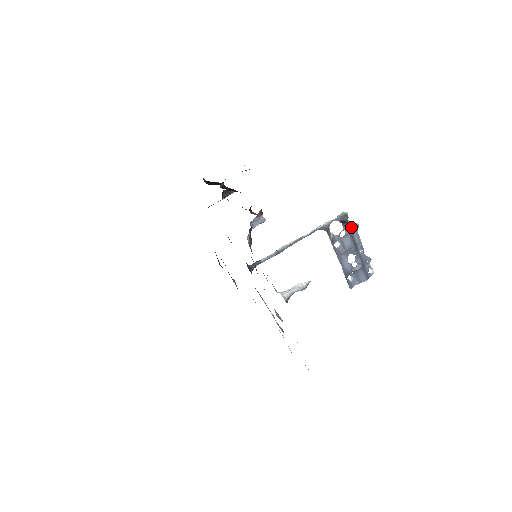
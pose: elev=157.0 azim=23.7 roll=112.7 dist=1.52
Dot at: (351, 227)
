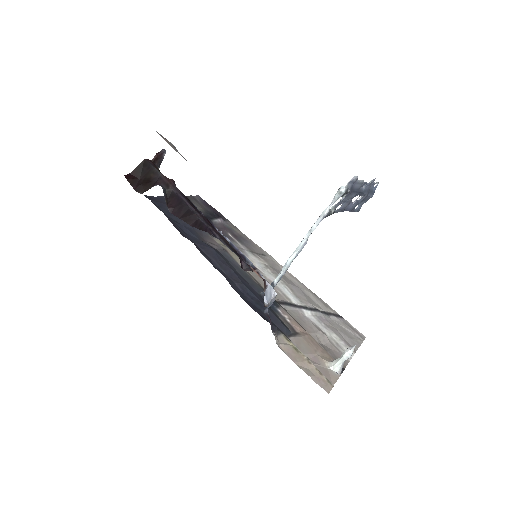
Dot at: (351, 187)
